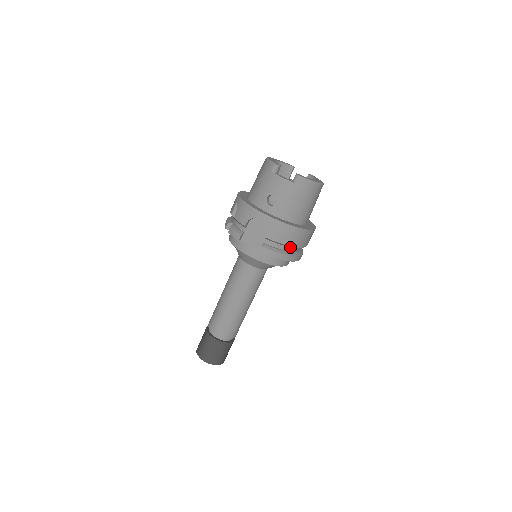
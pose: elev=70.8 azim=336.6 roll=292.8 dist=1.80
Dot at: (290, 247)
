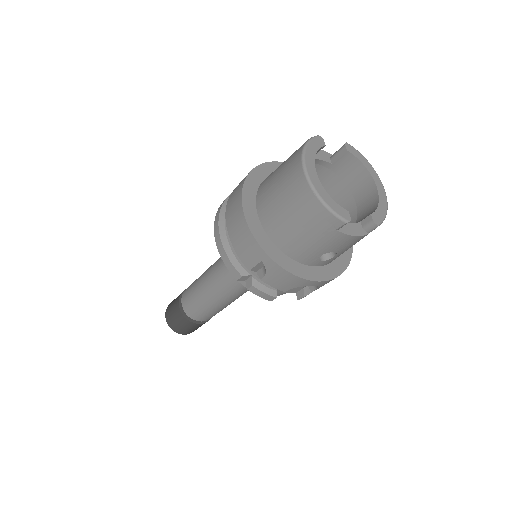
Dot at: occluded
